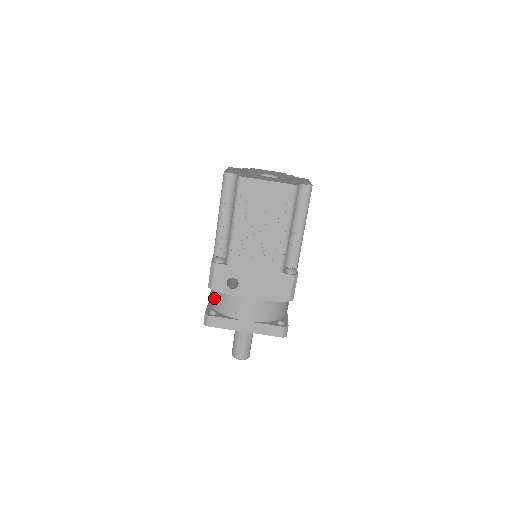
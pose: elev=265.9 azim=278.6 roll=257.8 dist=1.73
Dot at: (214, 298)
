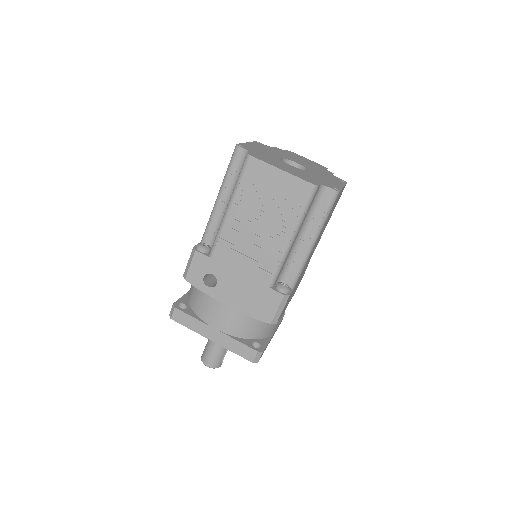
Dot at: (192, 289)
